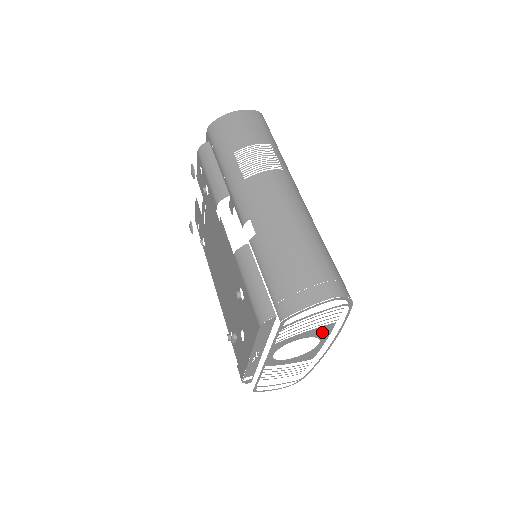
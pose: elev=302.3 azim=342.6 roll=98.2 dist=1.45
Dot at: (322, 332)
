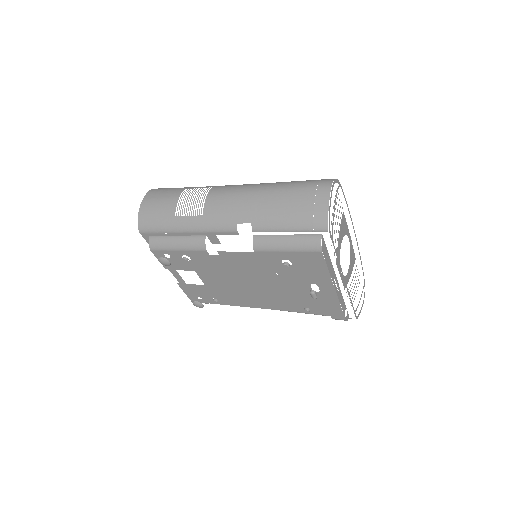
Dot at: (344, 227)
